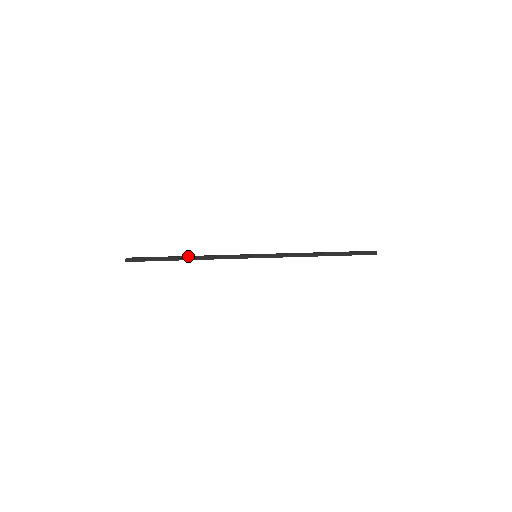
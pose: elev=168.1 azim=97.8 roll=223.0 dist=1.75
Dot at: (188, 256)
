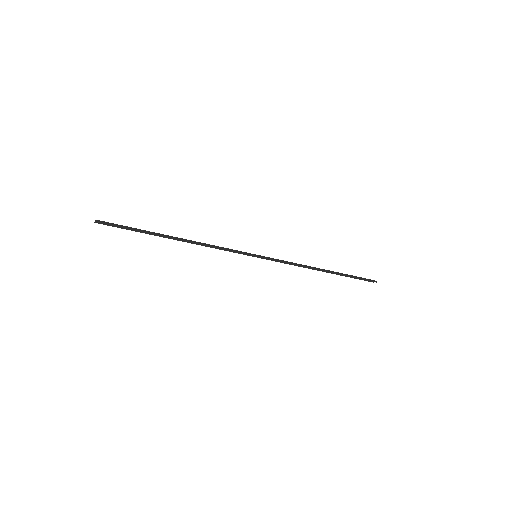
Dot at: (177, 238)
